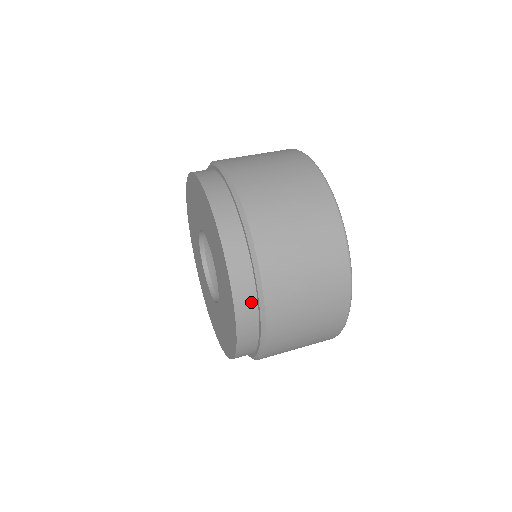
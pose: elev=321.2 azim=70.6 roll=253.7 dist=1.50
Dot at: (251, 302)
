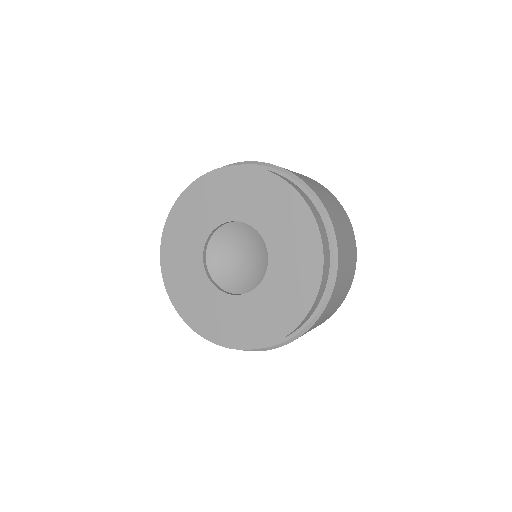
Dot at: (319, 301)
